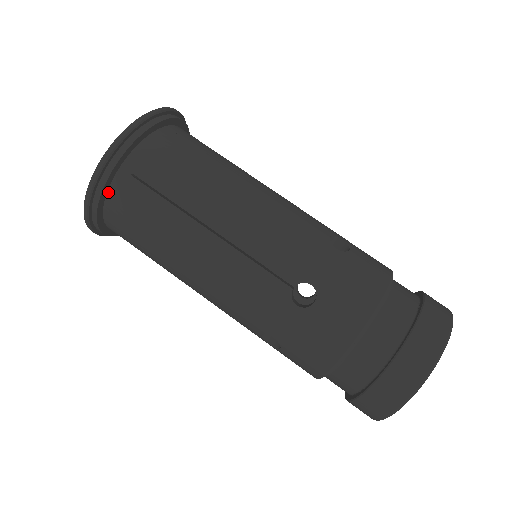
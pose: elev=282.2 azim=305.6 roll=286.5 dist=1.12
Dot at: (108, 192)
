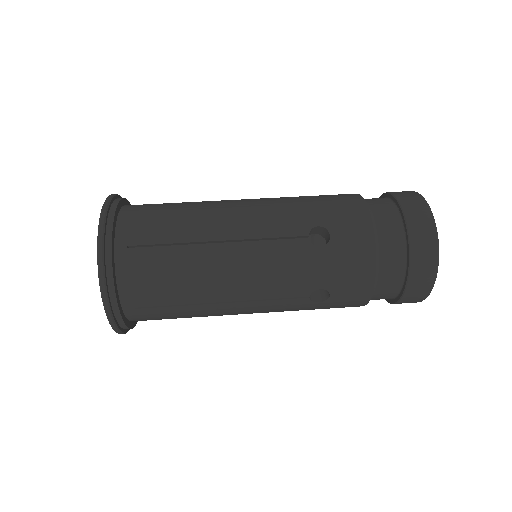
Dot at: (118, 216)
